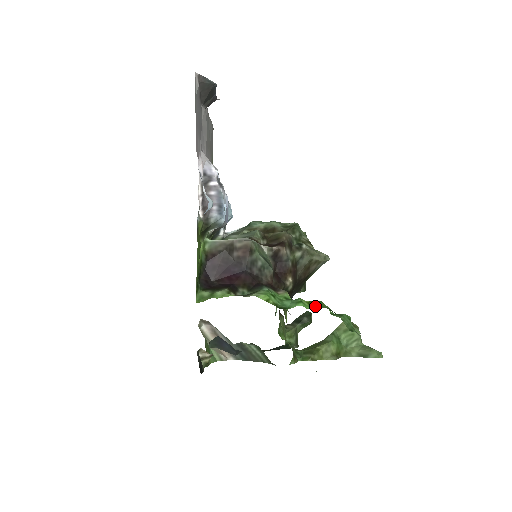
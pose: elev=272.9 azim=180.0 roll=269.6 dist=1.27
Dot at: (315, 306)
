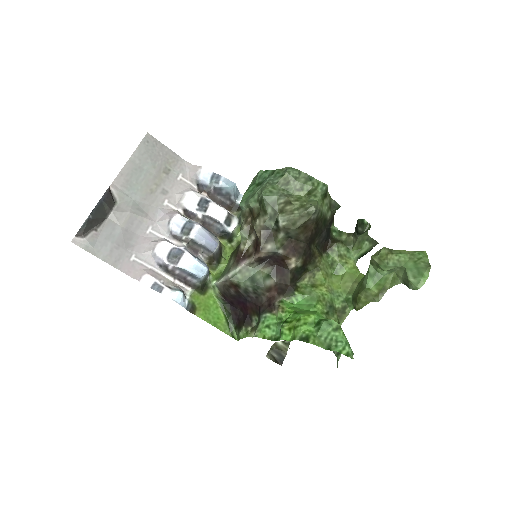
Dot at: (292, 334)
